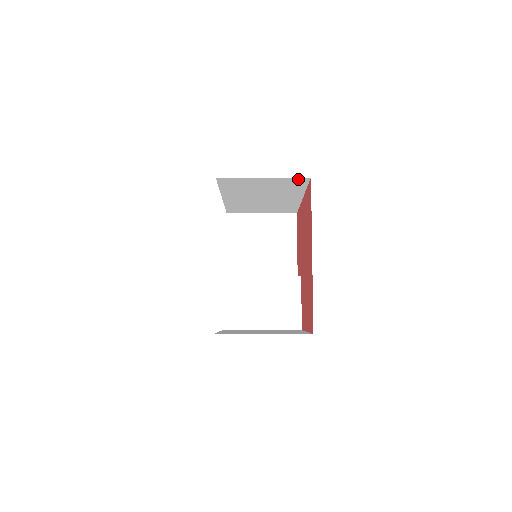
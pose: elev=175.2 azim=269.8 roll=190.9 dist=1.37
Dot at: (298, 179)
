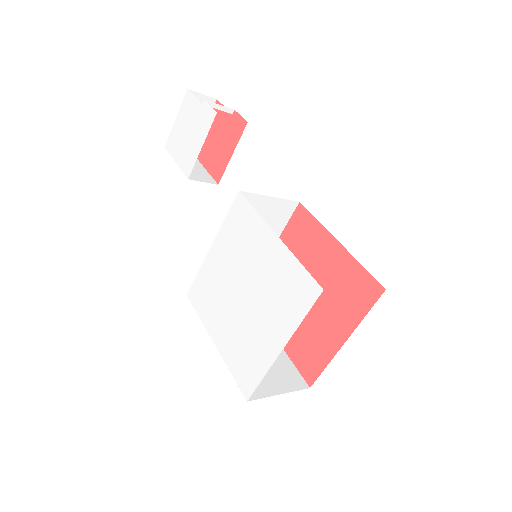
Dot at: occluded
